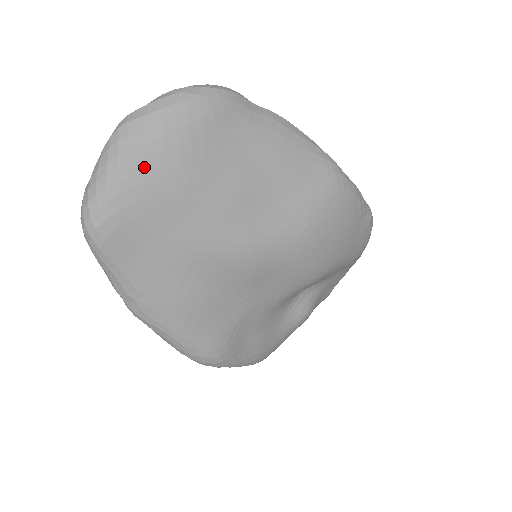
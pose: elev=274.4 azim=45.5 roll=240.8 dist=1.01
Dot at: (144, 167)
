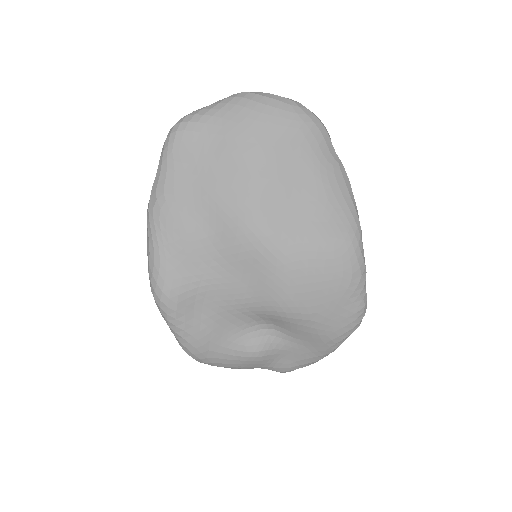
Dot at: (235, 119)
